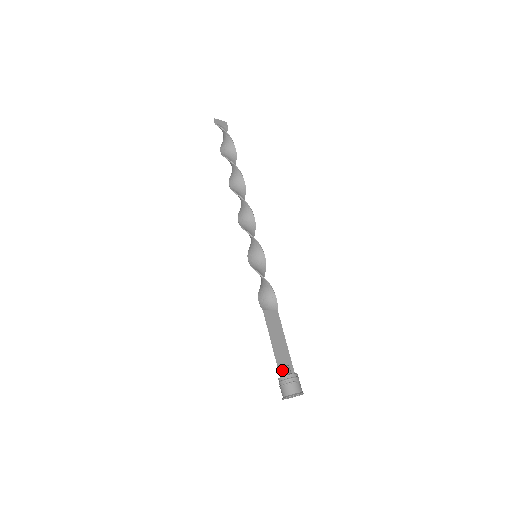
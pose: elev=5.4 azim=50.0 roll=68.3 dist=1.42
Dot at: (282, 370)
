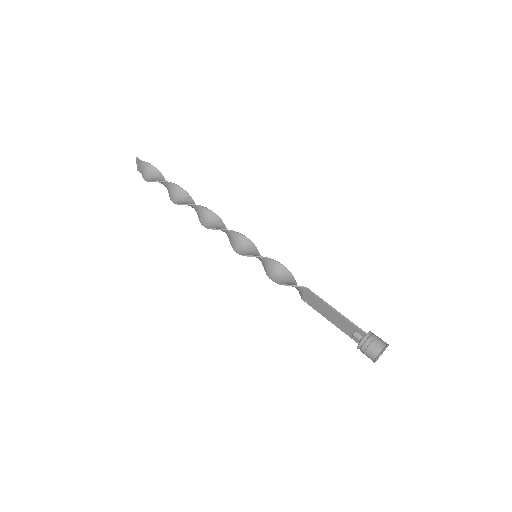
Dot at: (360, 331)
